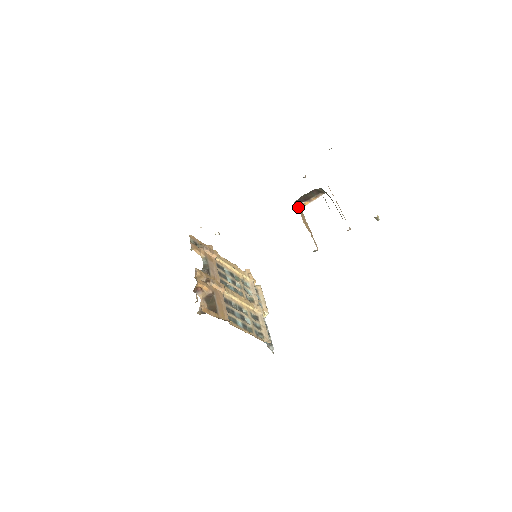
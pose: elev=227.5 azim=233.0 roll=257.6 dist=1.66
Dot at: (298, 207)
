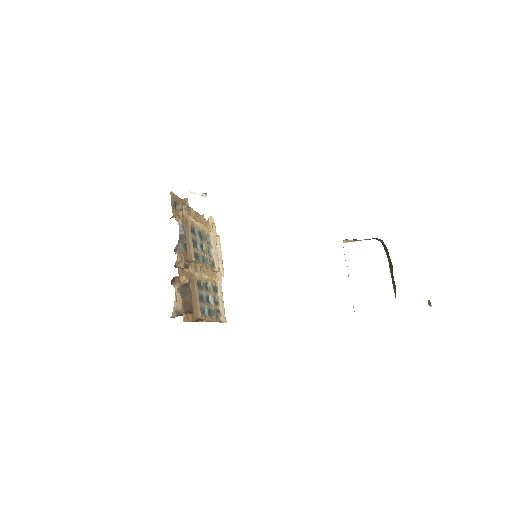
Dot at: occluded
